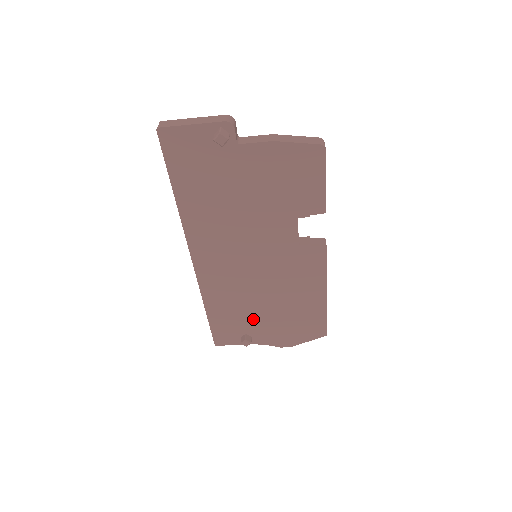
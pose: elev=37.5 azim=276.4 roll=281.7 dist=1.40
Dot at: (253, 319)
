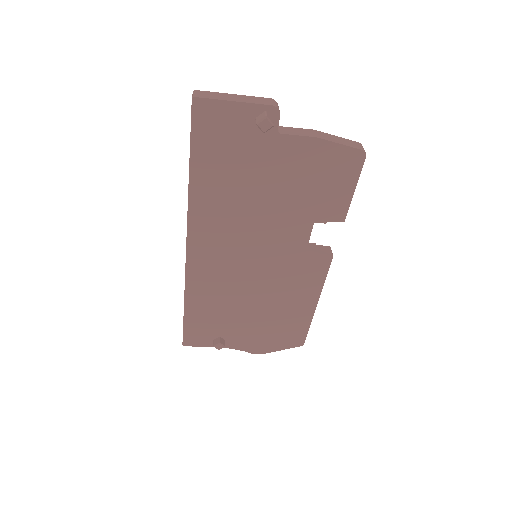
Dot at: (233, 322)
